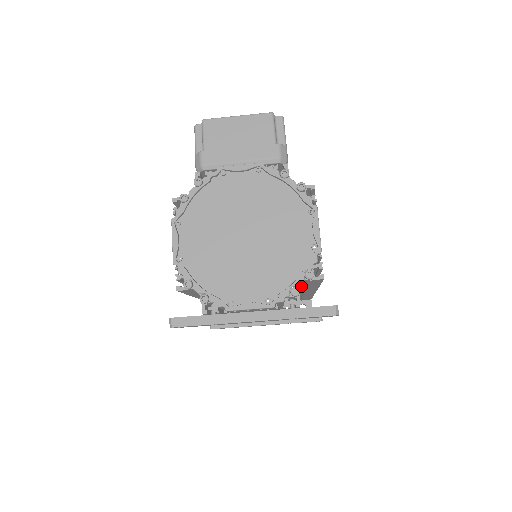
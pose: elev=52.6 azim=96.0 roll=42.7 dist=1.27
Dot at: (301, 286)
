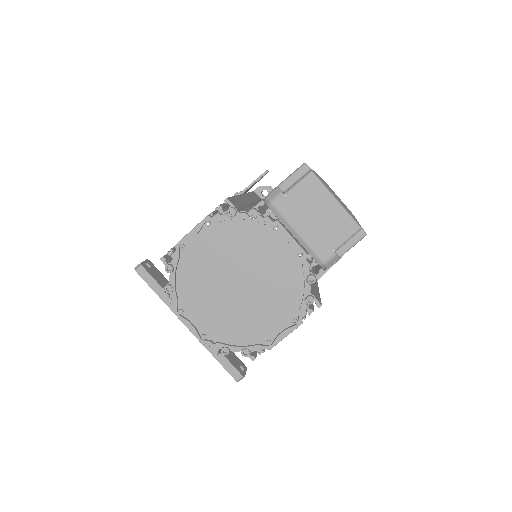
Dot at: occluded
